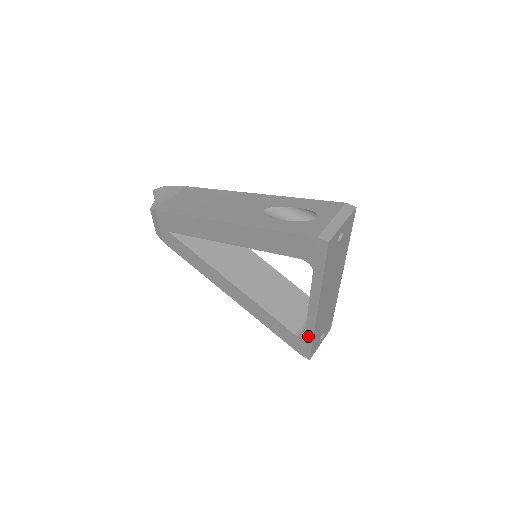
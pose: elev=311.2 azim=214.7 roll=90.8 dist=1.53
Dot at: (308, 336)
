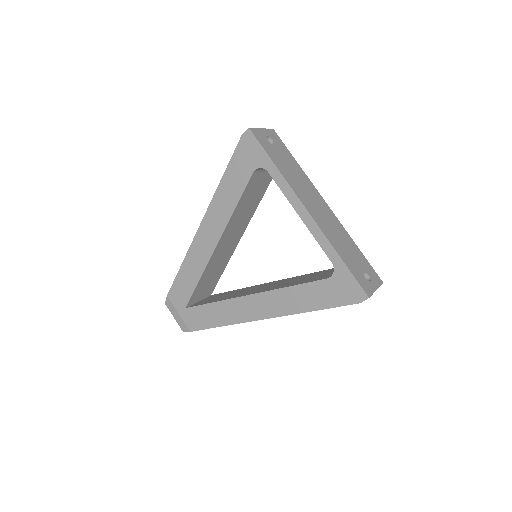
Dot at: (334, 259)
